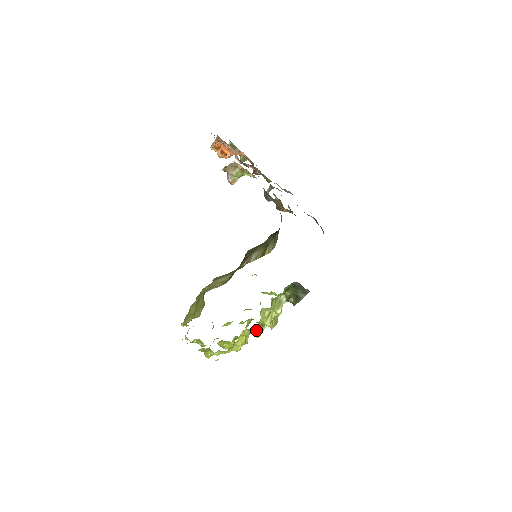
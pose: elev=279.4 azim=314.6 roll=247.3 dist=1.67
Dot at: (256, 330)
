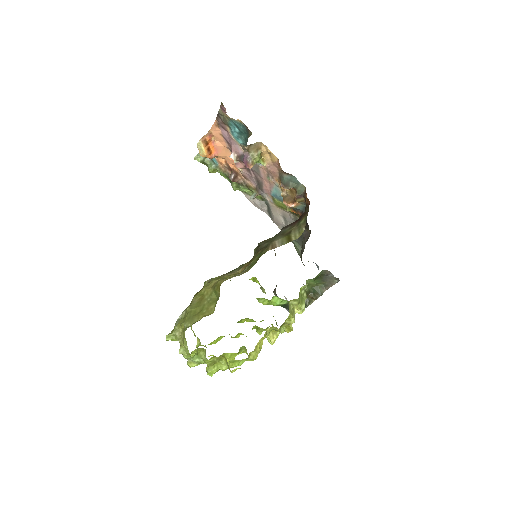
Dot at: (272, 334)
